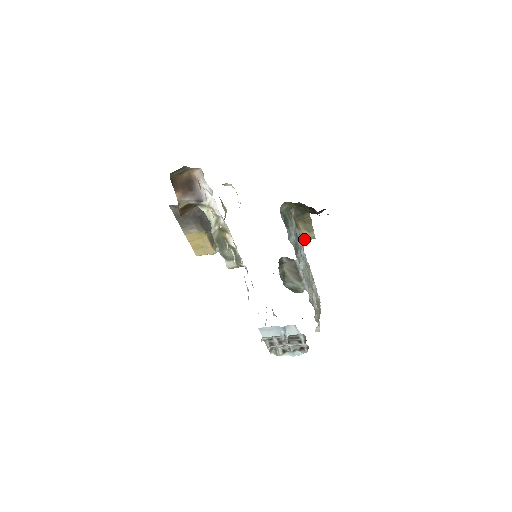
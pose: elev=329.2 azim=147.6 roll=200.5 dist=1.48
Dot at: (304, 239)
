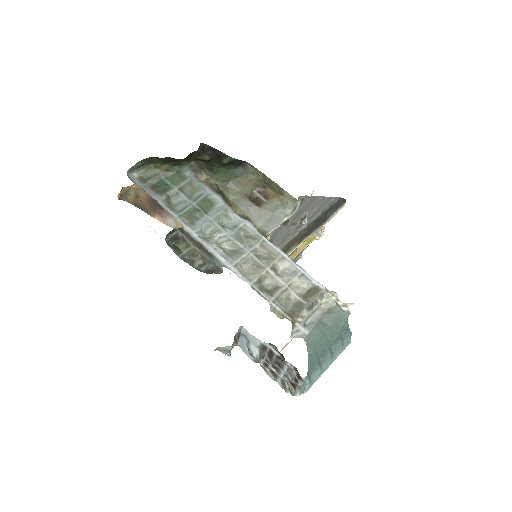
Dot at: (283, 207)
